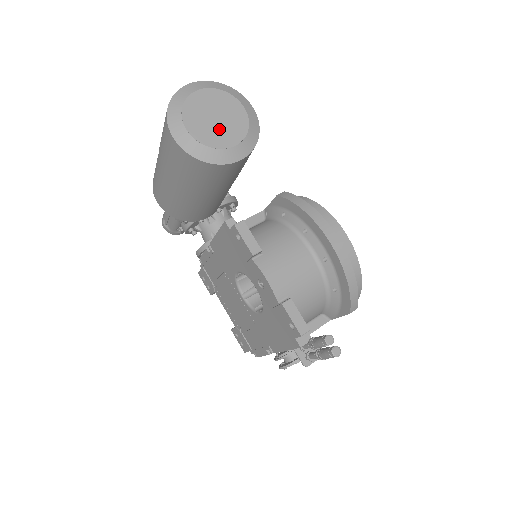
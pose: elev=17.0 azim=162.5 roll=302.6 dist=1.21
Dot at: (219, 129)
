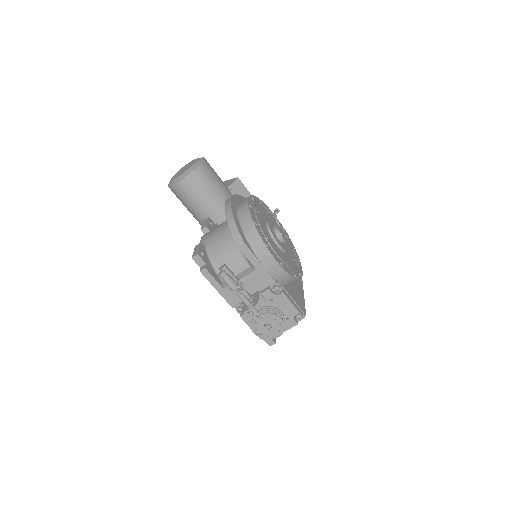
Dot at: occluded
